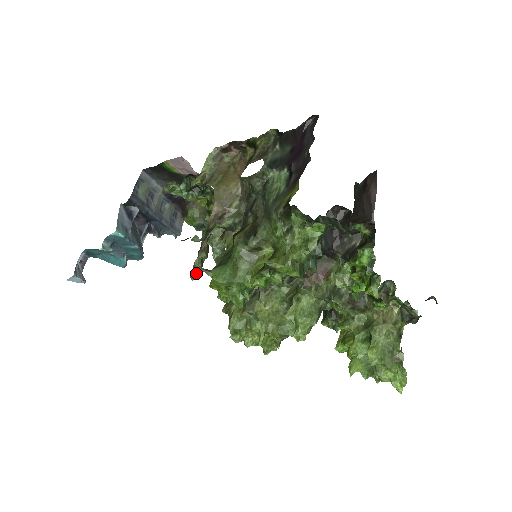
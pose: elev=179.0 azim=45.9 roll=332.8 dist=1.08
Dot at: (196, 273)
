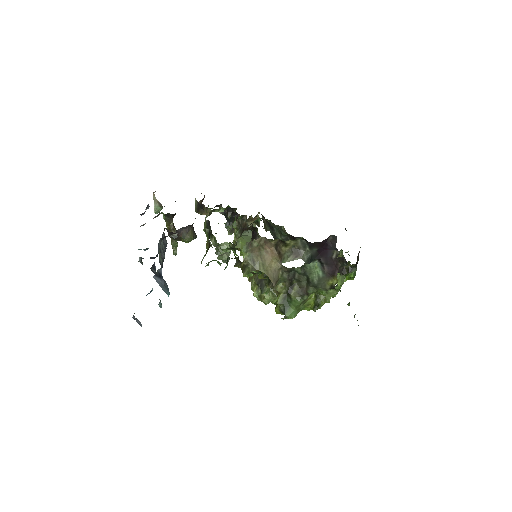
Dot at: (176, 250)
